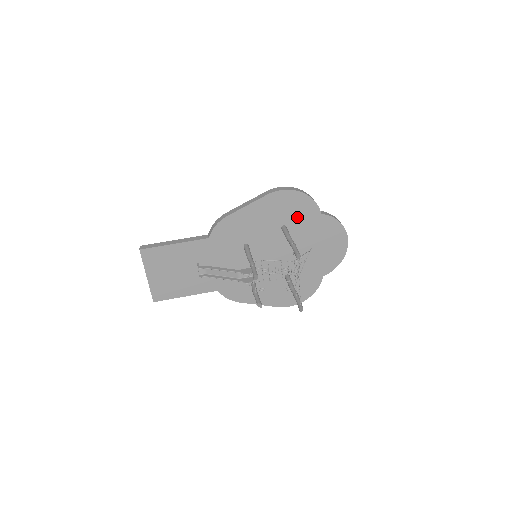
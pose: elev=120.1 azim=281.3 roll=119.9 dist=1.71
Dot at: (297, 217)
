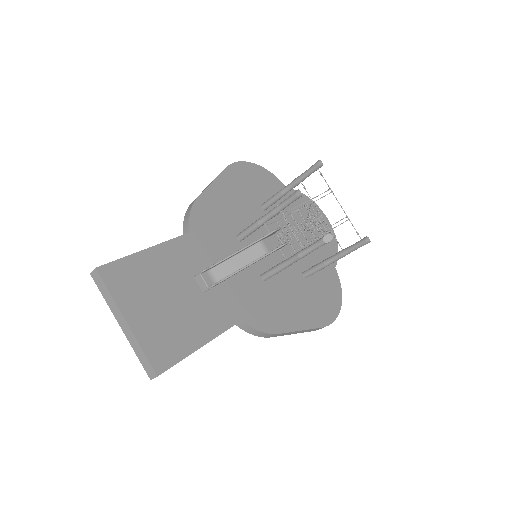
Dot at: (268, 194)
